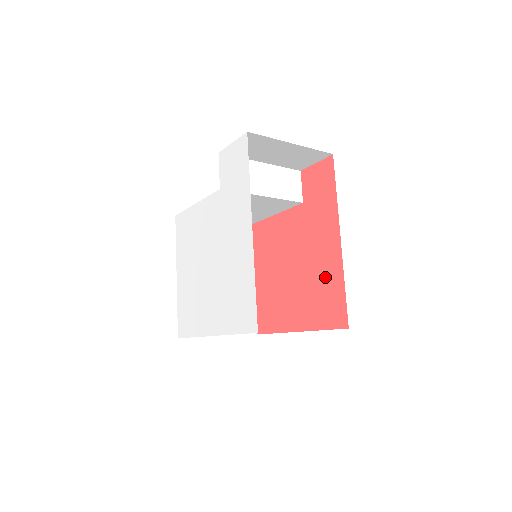
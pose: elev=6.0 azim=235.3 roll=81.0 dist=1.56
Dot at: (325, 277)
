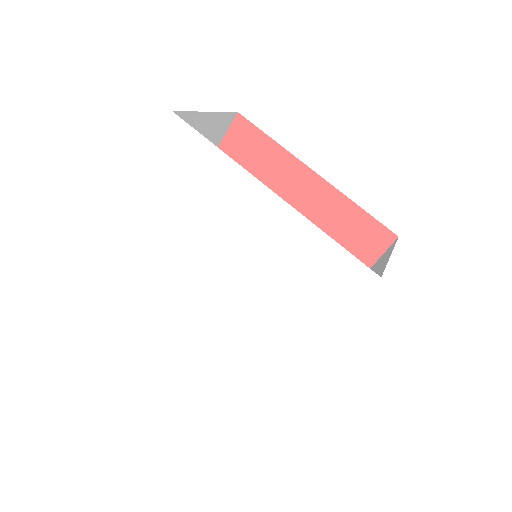
Dot at: (330, 221)
